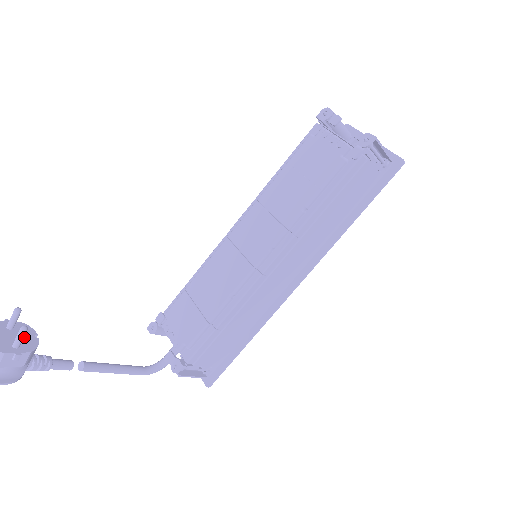
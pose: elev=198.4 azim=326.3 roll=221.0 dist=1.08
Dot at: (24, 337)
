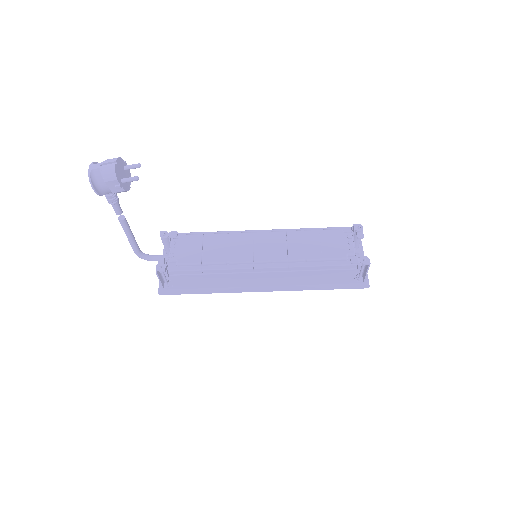
Dot at: occluded
